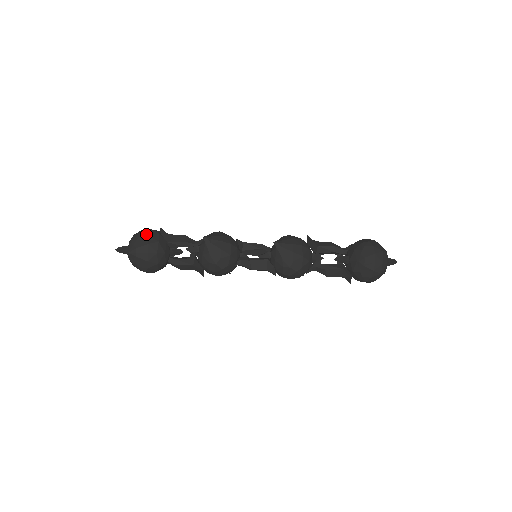
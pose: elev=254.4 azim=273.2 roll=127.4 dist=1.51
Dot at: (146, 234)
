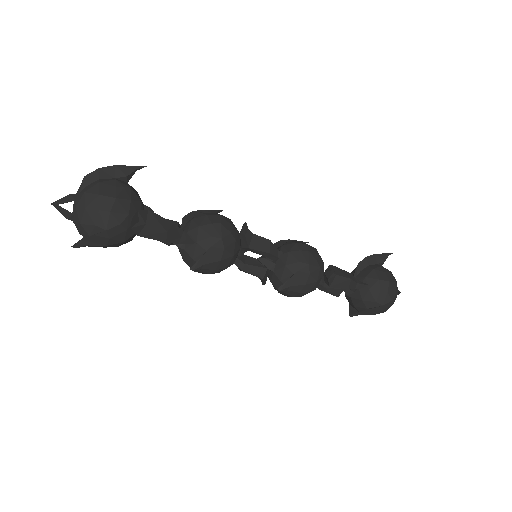
Dot at: (105, 235)
